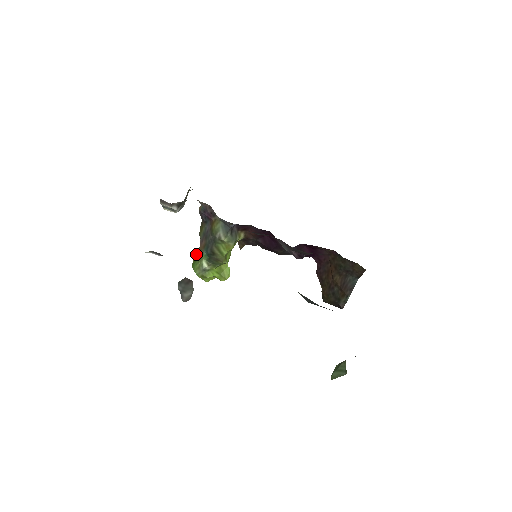
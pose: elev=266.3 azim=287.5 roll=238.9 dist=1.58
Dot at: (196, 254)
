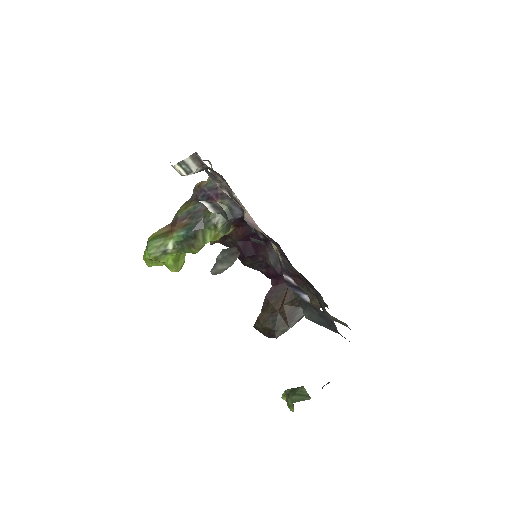
Dot at: (160, 231)
